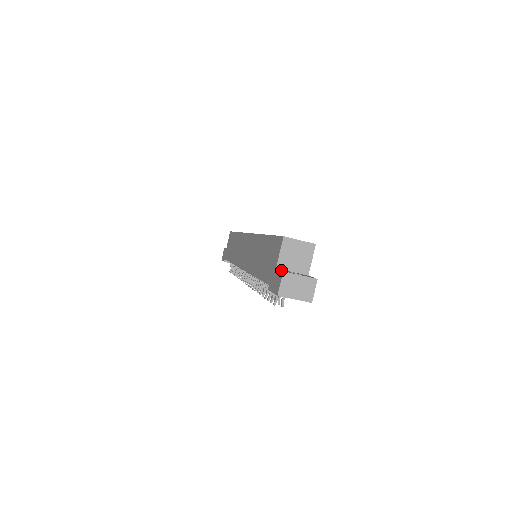
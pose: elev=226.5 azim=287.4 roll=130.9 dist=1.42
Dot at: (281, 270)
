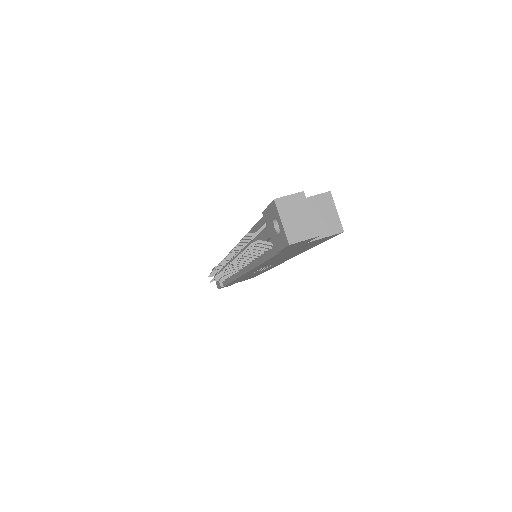
Dot at: occluded
